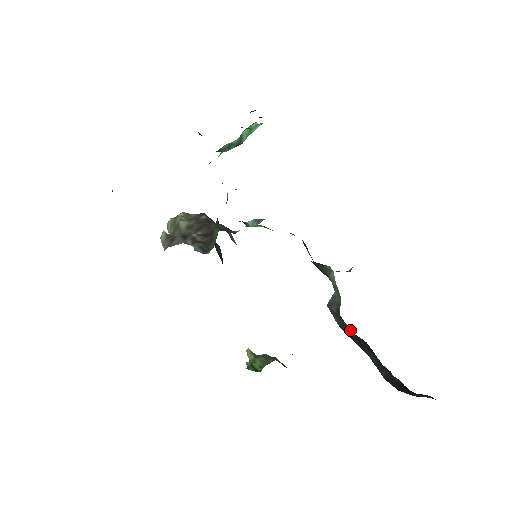
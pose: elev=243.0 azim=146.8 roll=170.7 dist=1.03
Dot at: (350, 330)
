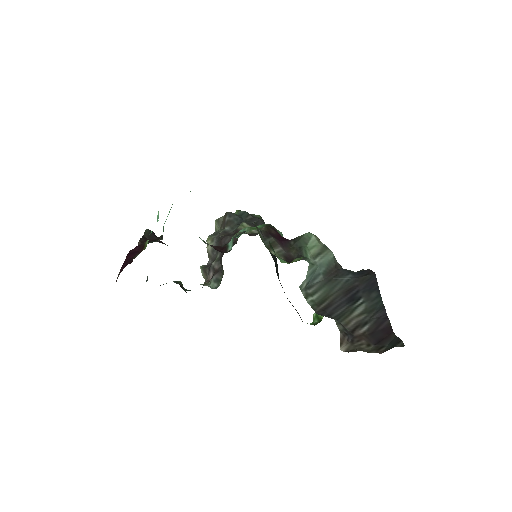
Dot at: (347, 282)
